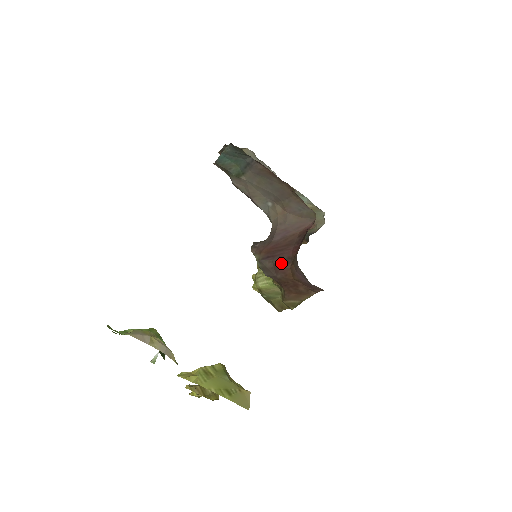
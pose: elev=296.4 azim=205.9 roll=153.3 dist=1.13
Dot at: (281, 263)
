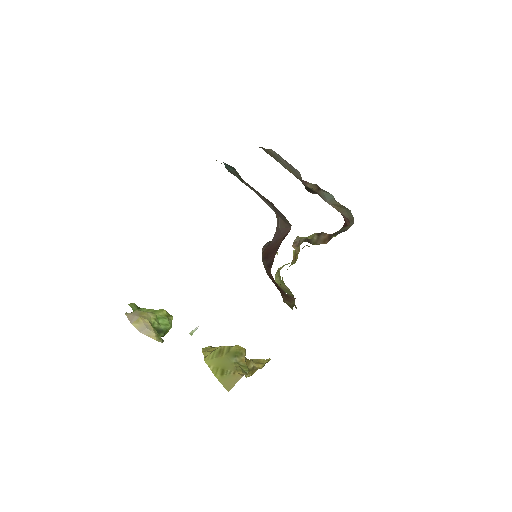
Dot at: (268, 266)
